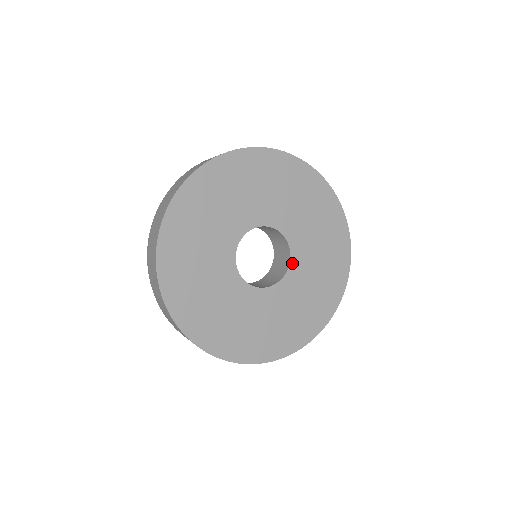
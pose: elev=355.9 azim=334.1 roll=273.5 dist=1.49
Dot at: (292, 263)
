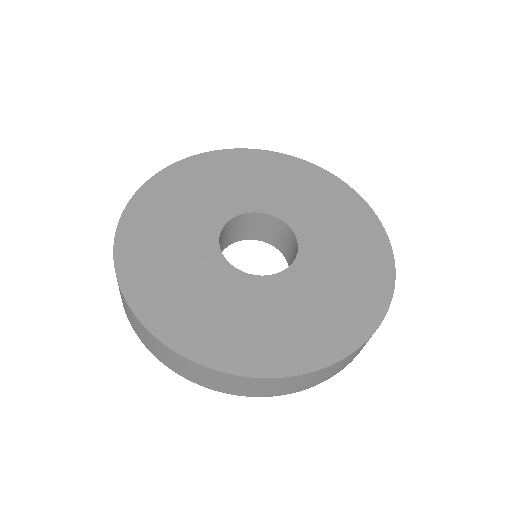
Dot at: (274, 278)
